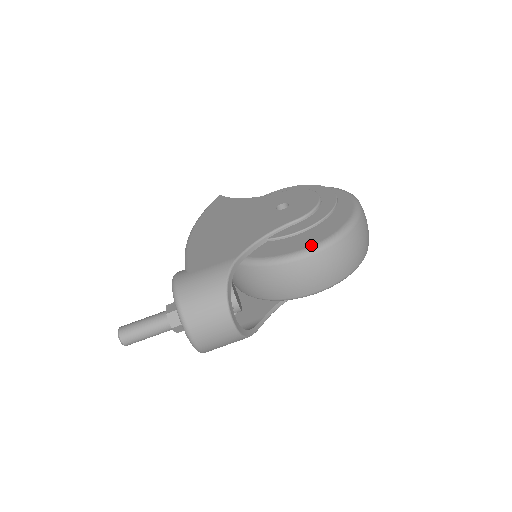
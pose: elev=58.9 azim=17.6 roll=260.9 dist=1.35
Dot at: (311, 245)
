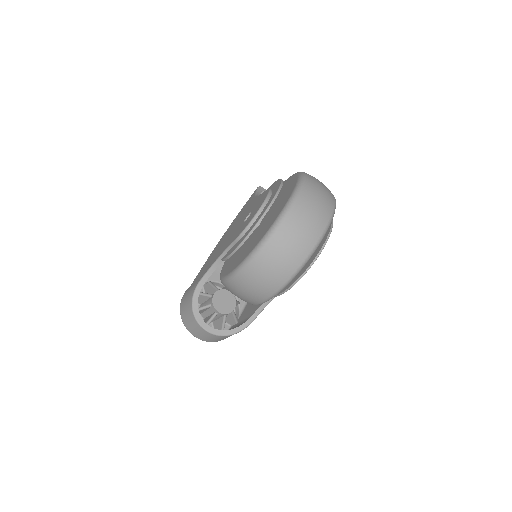
Dot at: (234, 269)
